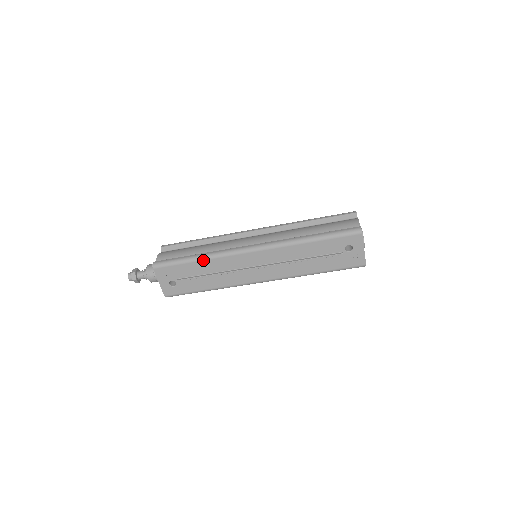
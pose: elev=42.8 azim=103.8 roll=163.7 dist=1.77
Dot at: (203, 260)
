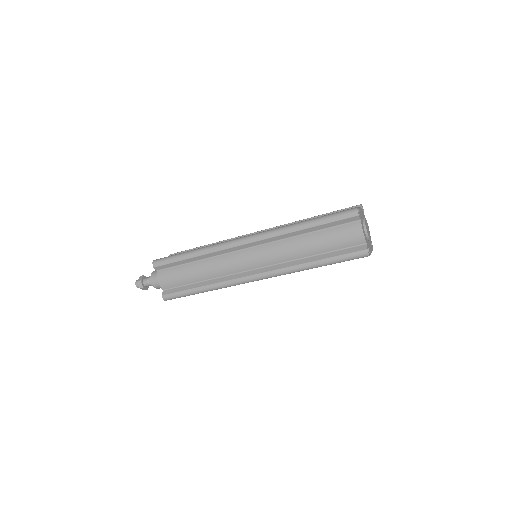
Dot at: occluded
